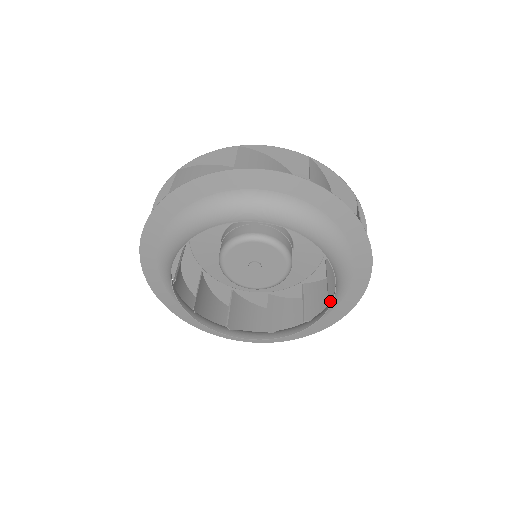
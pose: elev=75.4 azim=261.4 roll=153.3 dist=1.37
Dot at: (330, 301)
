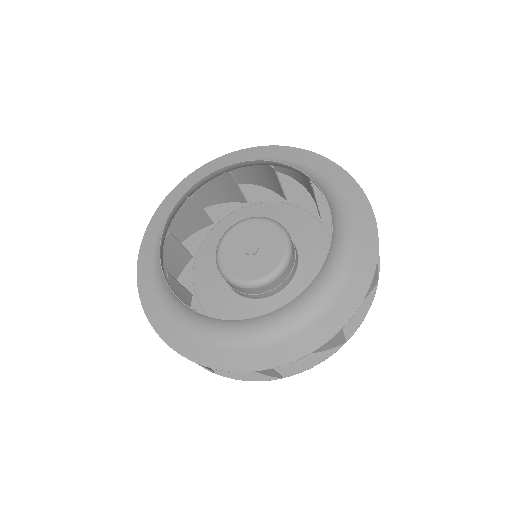
Dot at: (286, 308)
